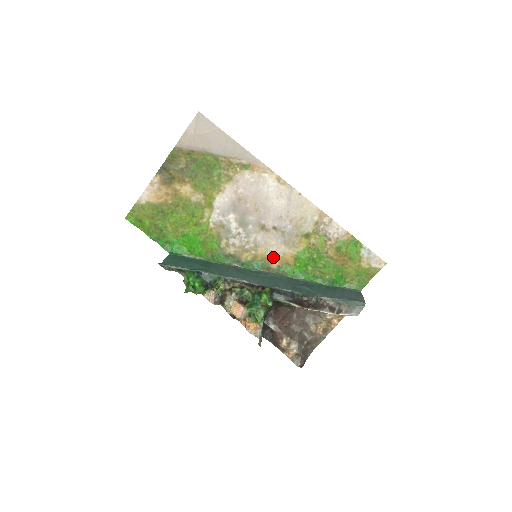
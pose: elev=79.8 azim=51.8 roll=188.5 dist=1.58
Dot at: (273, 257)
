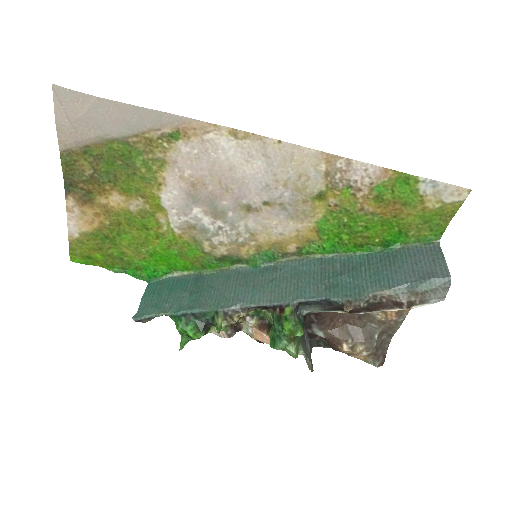
Dot at: (284, 240)
